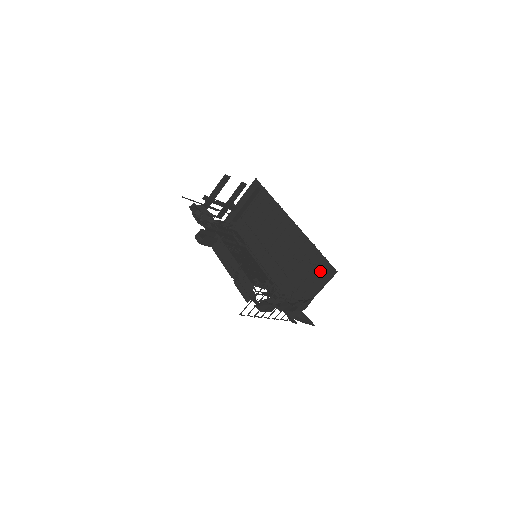
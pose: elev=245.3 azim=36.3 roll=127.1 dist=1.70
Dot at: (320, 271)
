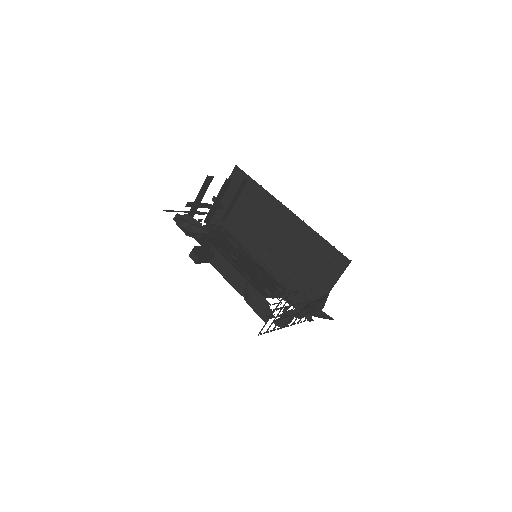
Dot at: (331, 262)
